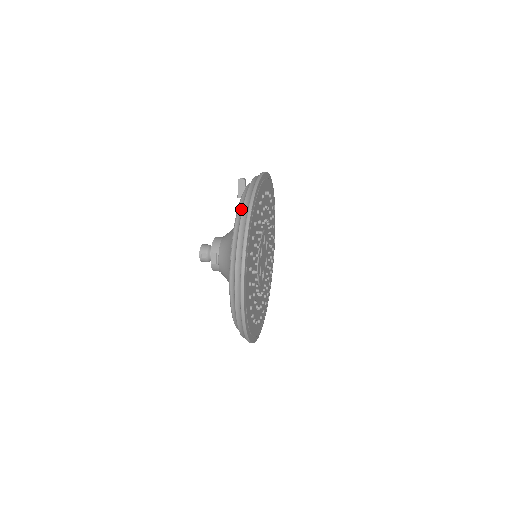
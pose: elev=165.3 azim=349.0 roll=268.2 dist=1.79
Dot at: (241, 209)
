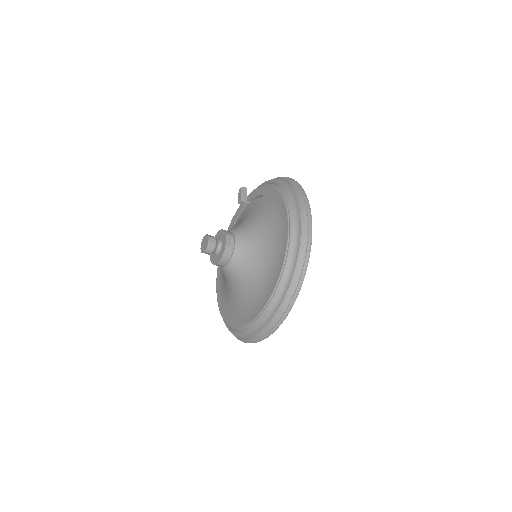
Dot at: (278, 183)
